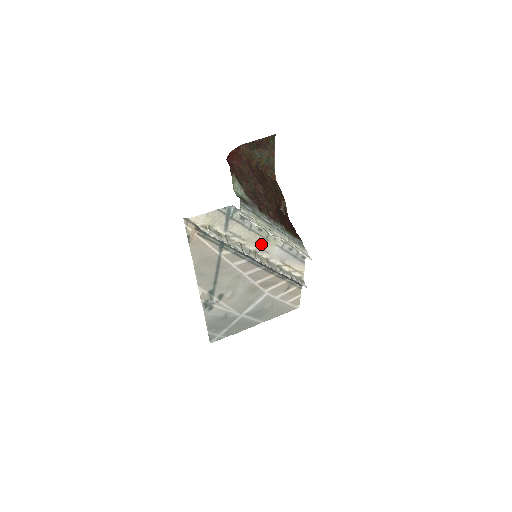
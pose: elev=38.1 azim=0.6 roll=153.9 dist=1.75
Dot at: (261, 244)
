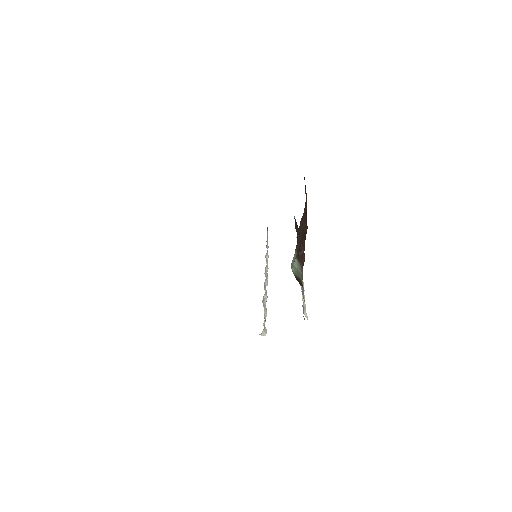
Dot at: occluded
